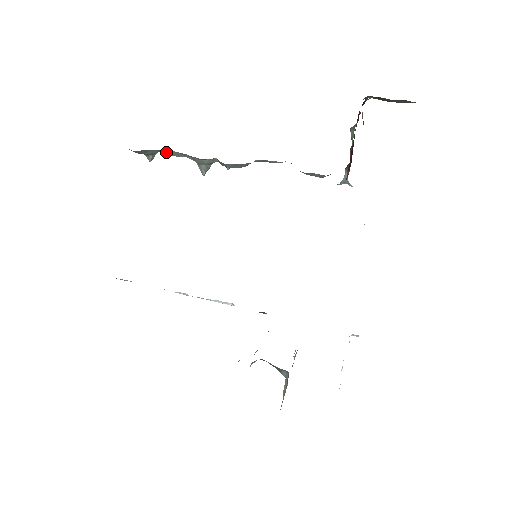
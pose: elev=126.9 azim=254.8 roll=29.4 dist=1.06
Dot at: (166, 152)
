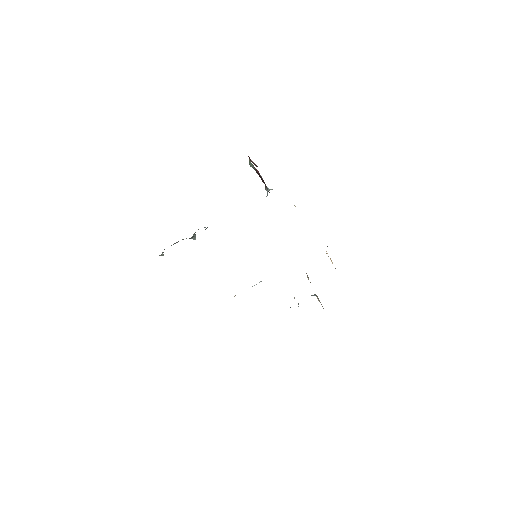
Dot at: occluded
